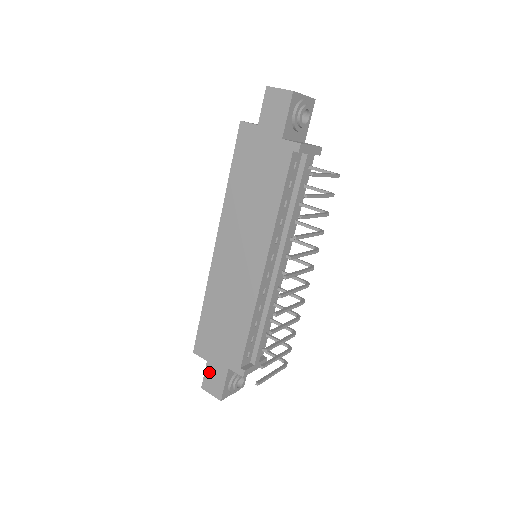
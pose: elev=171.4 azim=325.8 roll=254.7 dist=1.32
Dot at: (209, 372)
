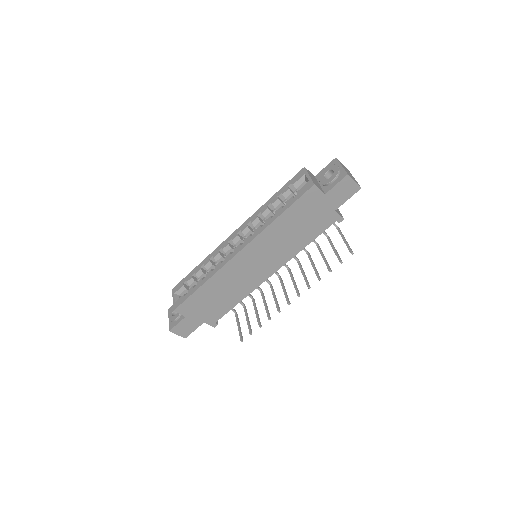
Dot at: (184, 323)
